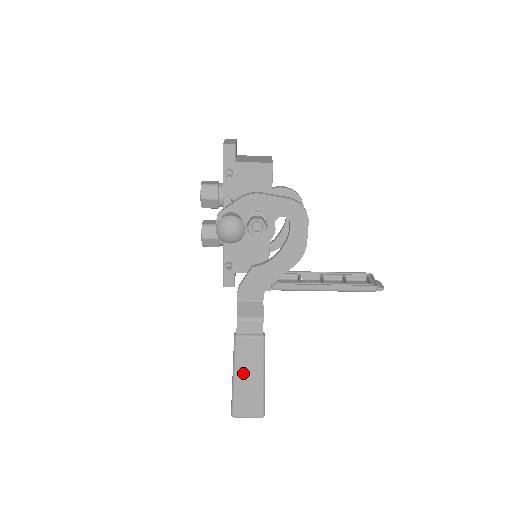
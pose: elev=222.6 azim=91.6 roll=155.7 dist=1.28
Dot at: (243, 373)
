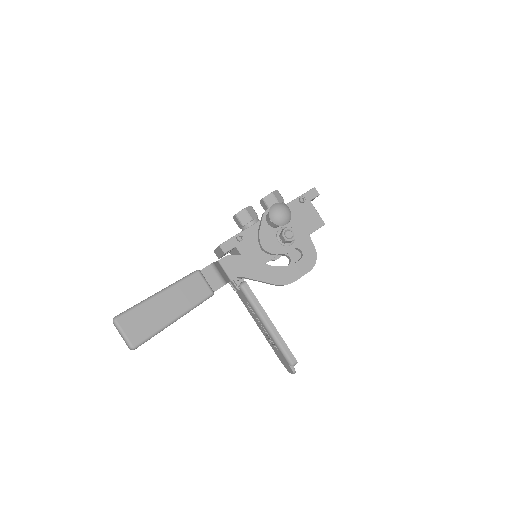
Dot at: (169, 298)
